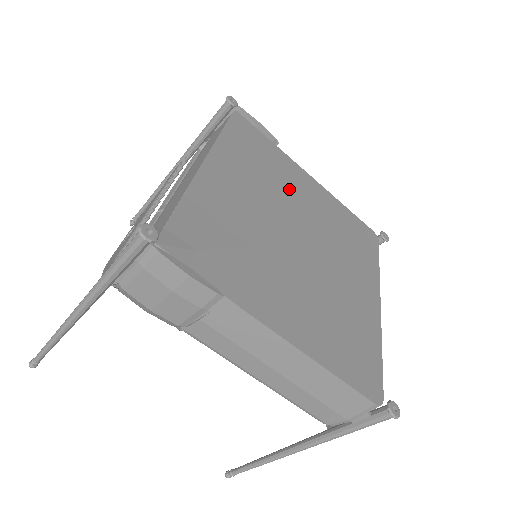
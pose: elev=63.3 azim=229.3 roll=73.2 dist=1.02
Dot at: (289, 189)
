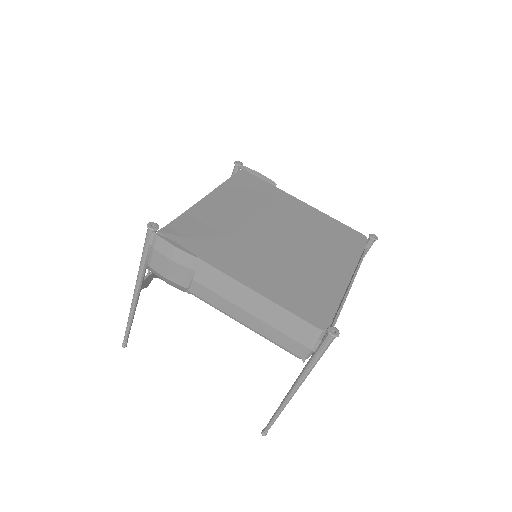
Dot at: (278, 209)
